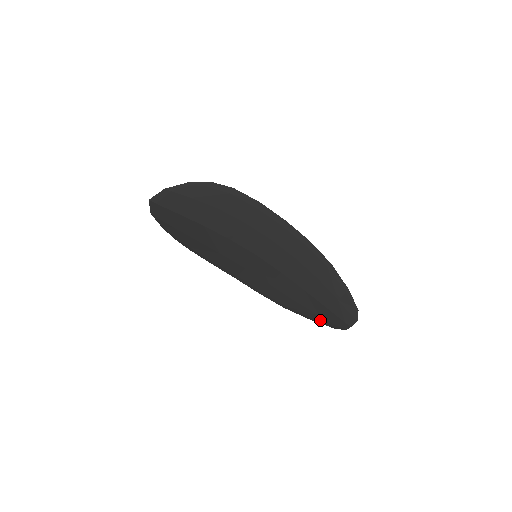
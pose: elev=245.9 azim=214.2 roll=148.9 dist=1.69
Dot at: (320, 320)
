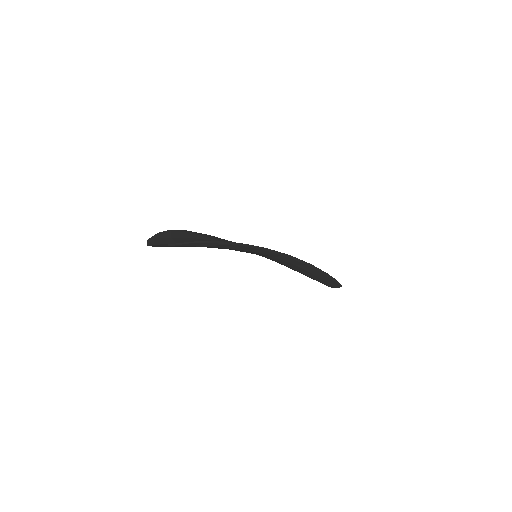
Dot at: occluded
